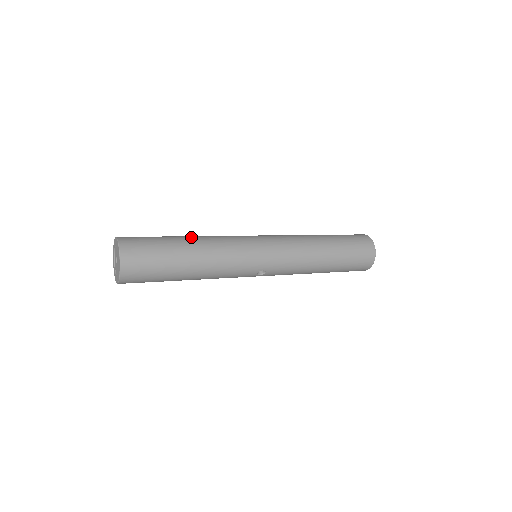
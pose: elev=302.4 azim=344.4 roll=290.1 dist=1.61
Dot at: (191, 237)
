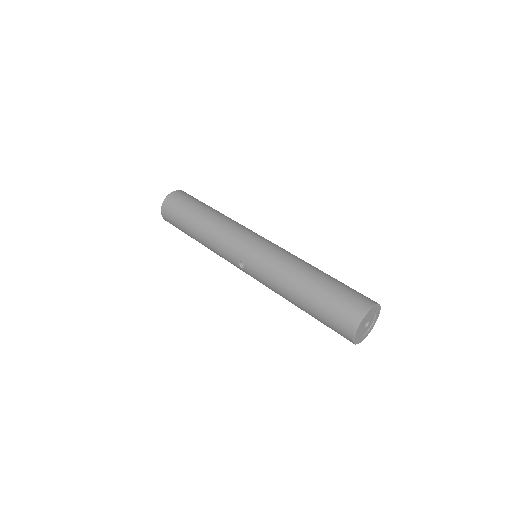
Dot at: (218, 212)
